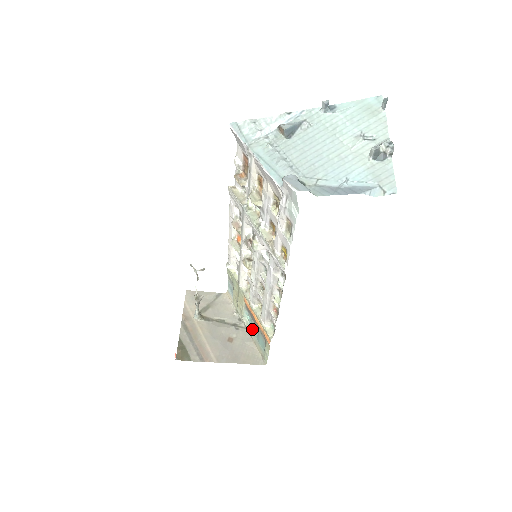
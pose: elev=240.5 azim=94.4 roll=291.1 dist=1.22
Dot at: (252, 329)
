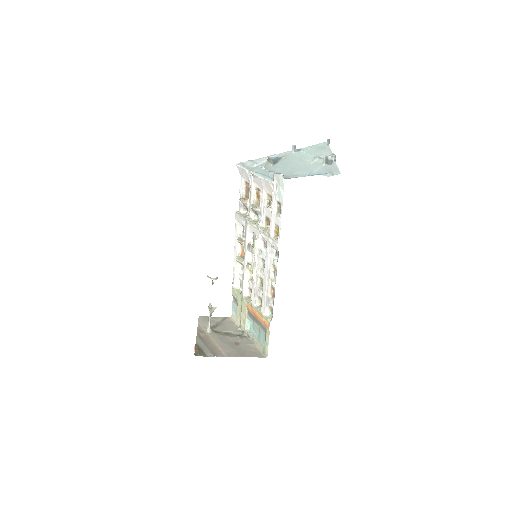
Dot at: (254, 332)
